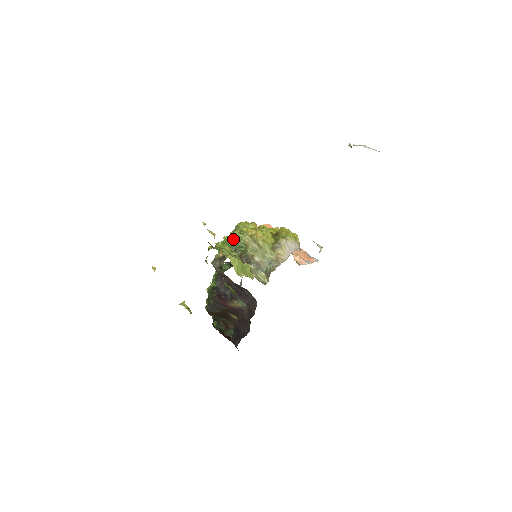
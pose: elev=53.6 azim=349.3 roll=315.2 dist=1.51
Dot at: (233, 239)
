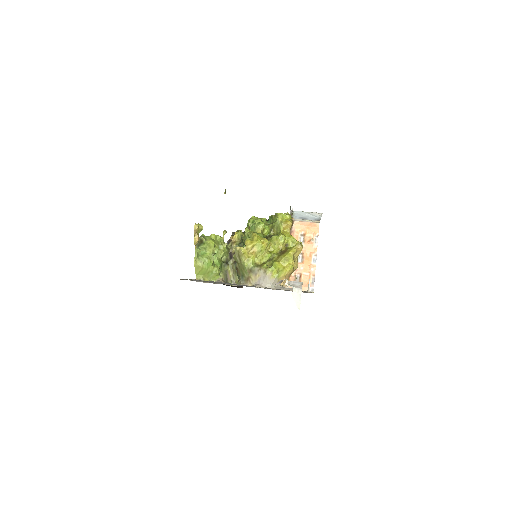
Dot at: occluded
